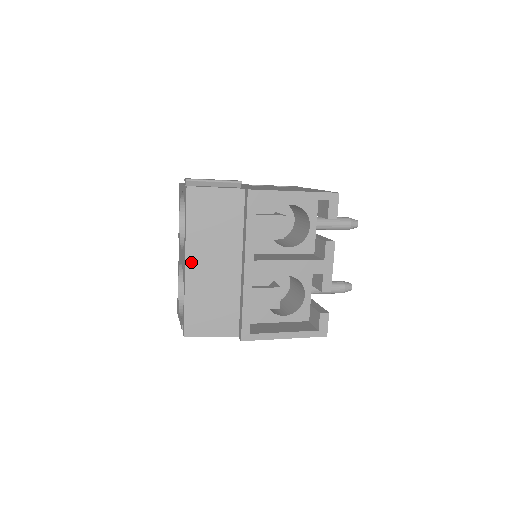
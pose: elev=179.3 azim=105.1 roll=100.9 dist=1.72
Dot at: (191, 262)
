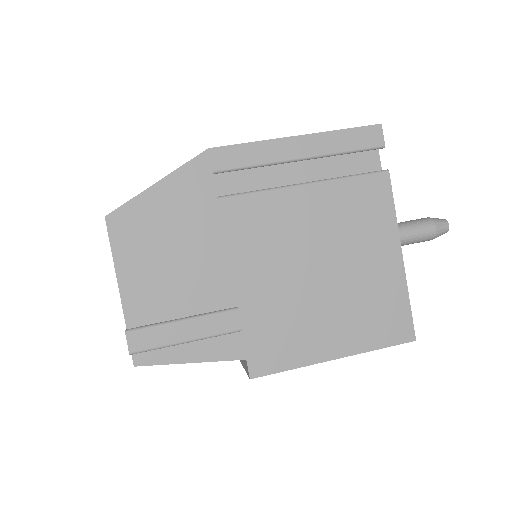
Dot at: occluded
